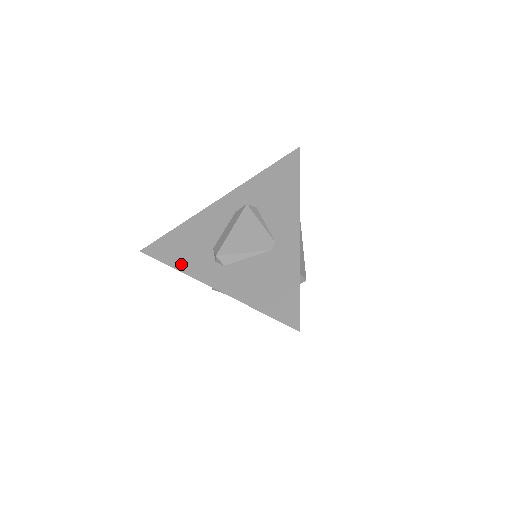
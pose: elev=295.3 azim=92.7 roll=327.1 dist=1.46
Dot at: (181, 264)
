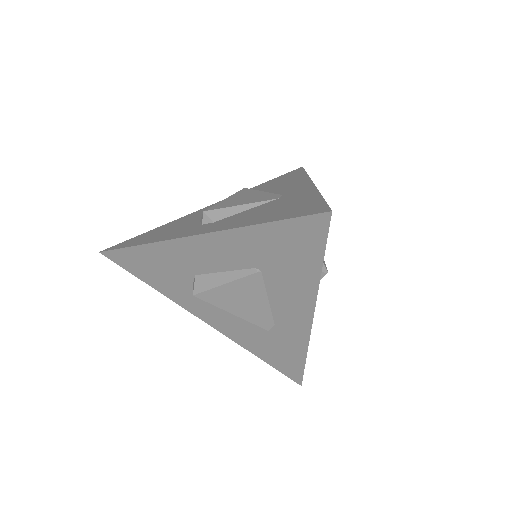
Dot at: (153, 239)
